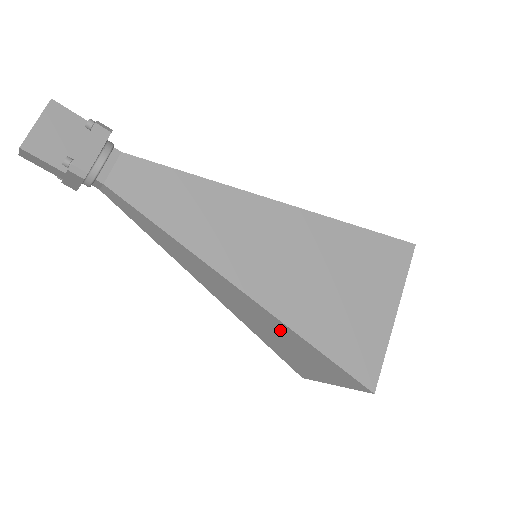
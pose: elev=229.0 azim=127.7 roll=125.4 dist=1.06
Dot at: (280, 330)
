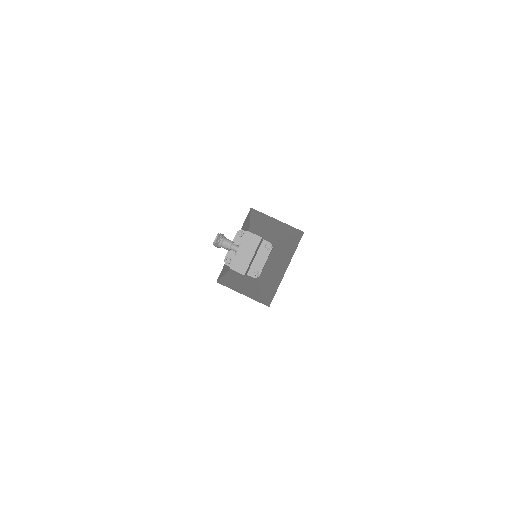
Dot at: (253, 292)
